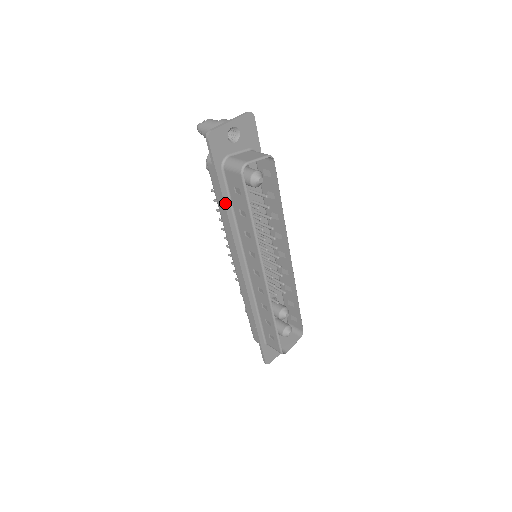
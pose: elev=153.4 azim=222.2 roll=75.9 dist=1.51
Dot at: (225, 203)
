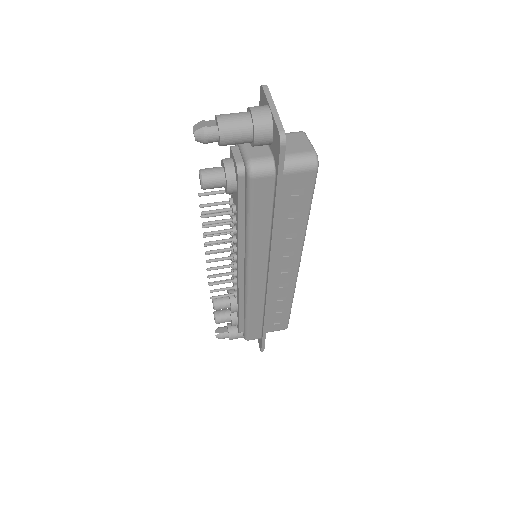
Dot at: (278, 216)
